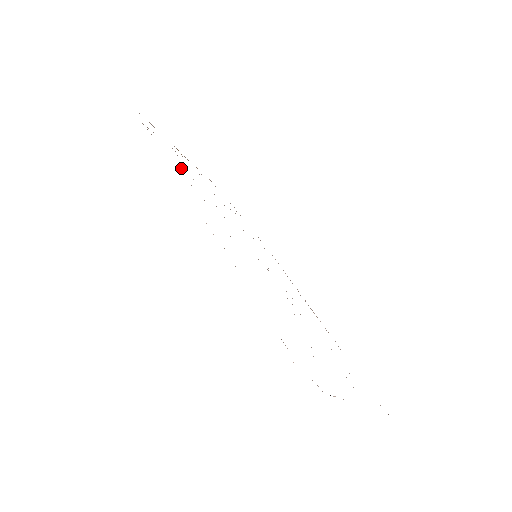
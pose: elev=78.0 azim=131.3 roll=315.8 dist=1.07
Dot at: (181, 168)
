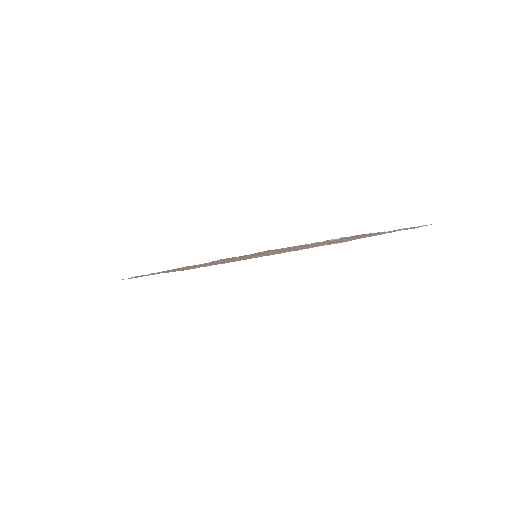
Dot at: occluded
